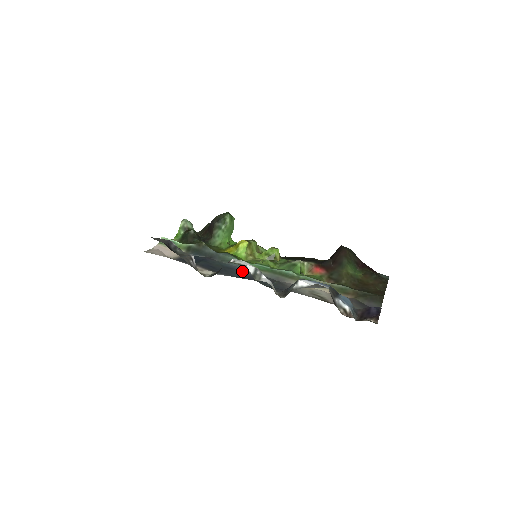
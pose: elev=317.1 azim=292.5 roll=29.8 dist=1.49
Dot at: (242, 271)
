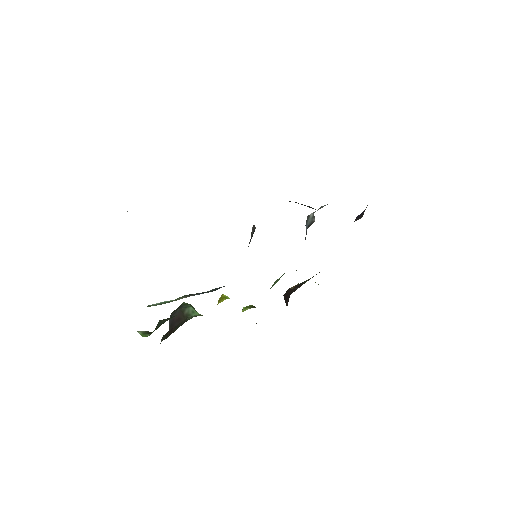
Dot at: occluded
